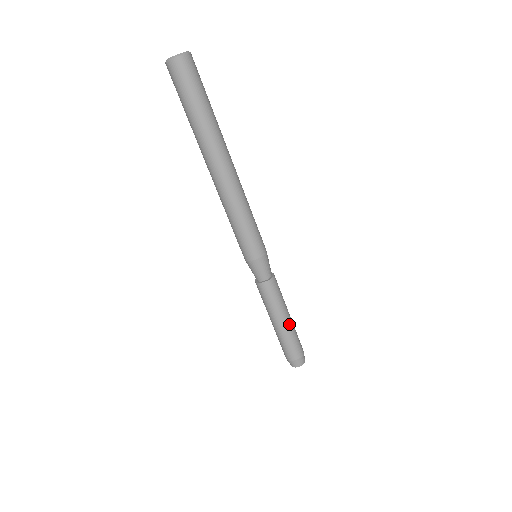
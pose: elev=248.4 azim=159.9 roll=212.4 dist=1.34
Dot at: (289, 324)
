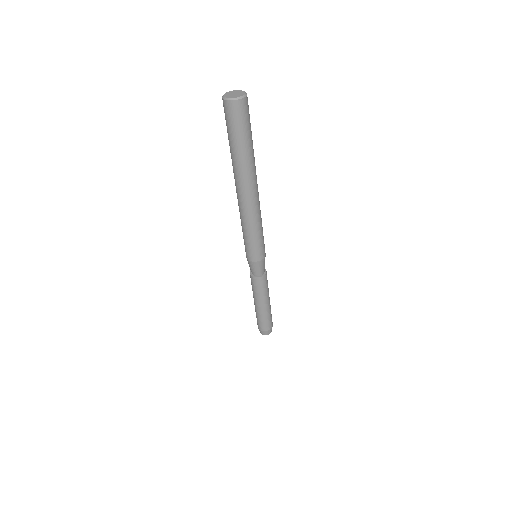
Dot at: (264, 309)
